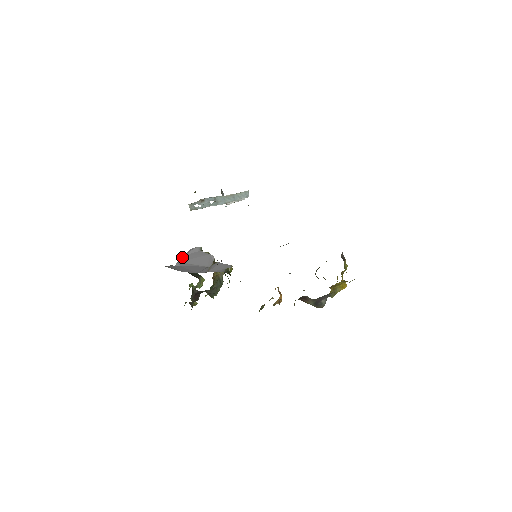
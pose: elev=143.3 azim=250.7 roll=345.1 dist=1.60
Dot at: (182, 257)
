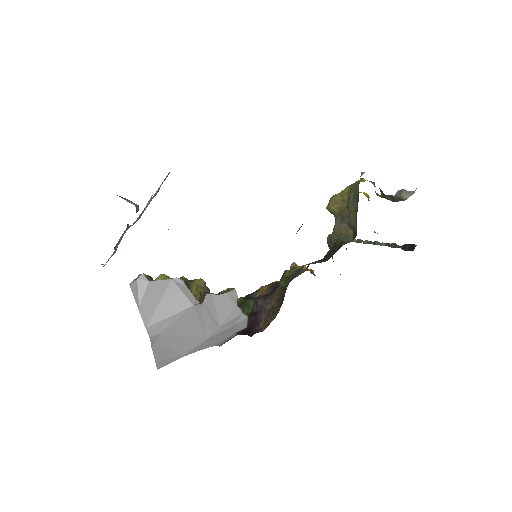
Dot at: (140, 314)
